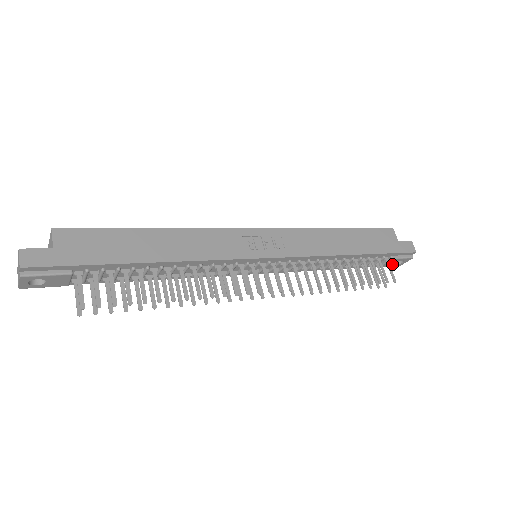
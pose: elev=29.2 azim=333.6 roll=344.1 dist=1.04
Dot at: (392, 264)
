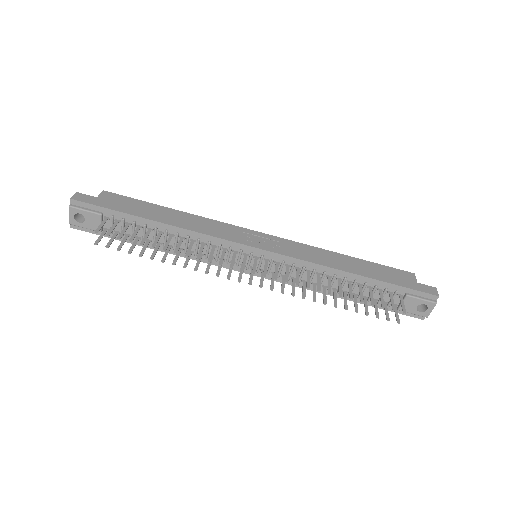
Dot at: (413, 309)
